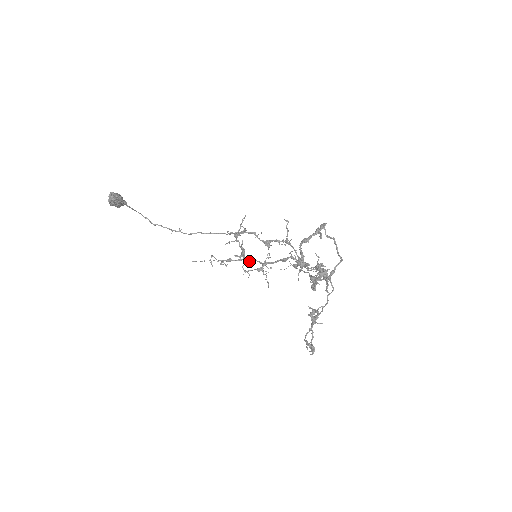
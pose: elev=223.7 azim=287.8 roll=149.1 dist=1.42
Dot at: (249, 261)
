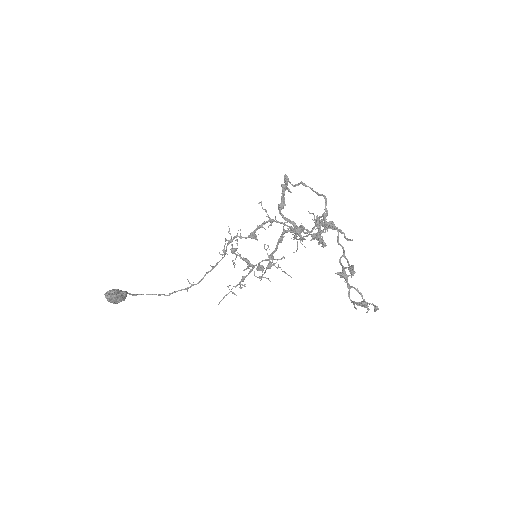
Dot at: (259, 266)
